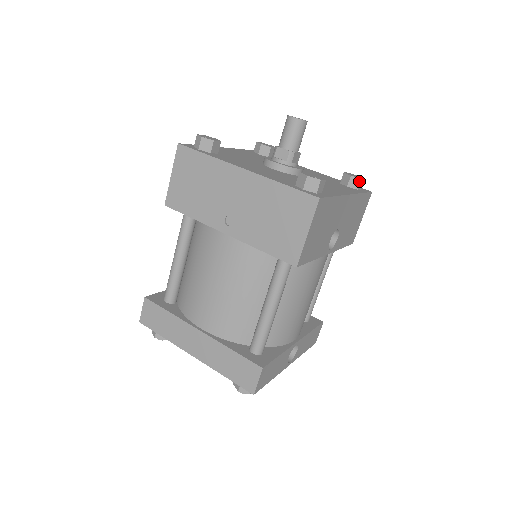
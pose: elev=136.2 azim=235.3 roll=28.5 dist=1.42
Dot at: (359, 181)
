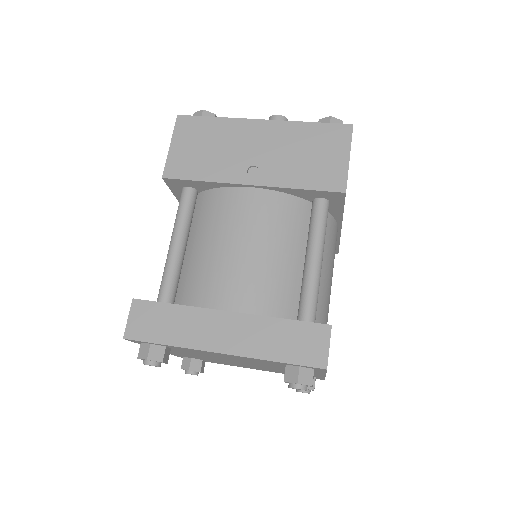
Dot at: occluded
